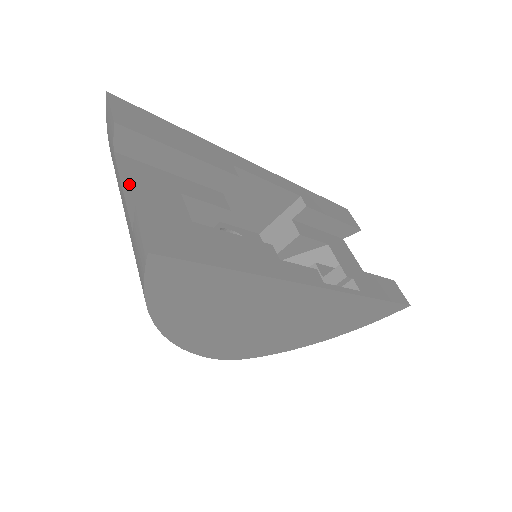
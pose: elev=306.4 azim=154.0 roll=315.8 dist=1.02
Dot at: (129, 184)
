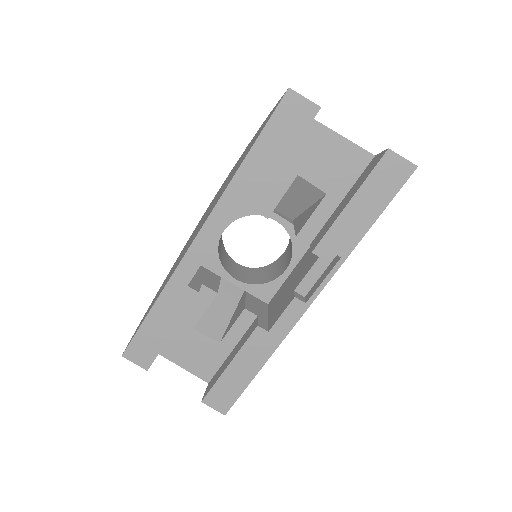
Dot at: (180, 362)
